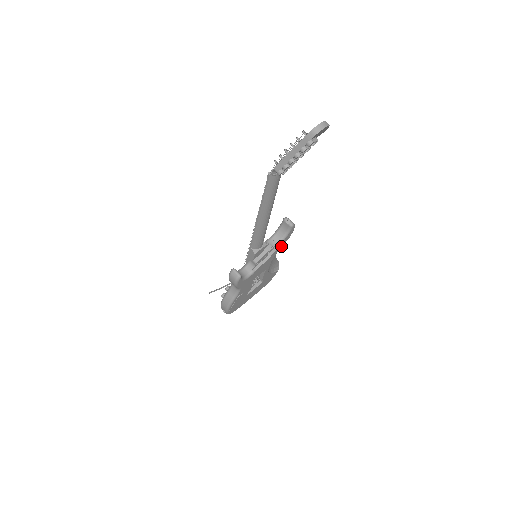
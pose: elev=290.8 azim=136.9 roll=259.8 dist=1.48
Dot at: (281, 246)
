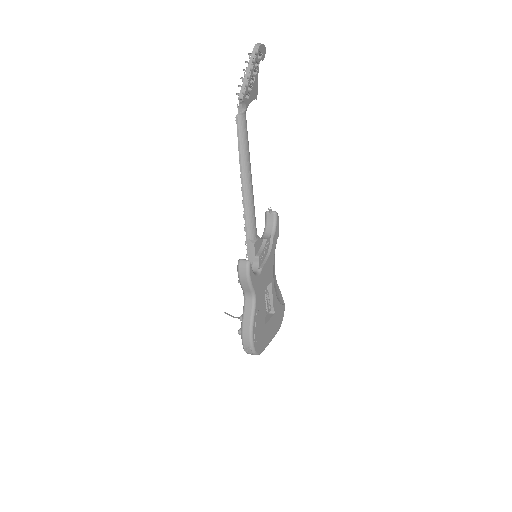
Dot at: (275, 245)
